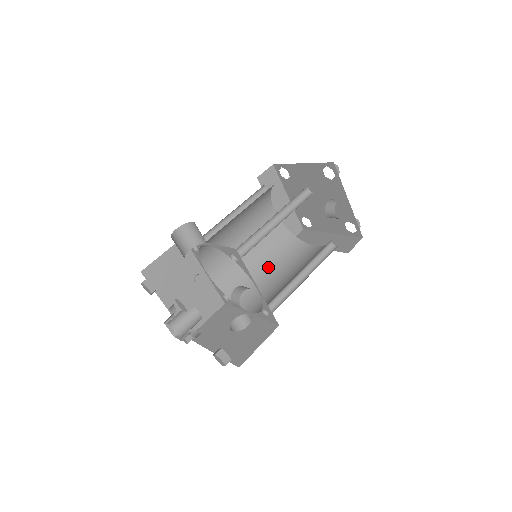
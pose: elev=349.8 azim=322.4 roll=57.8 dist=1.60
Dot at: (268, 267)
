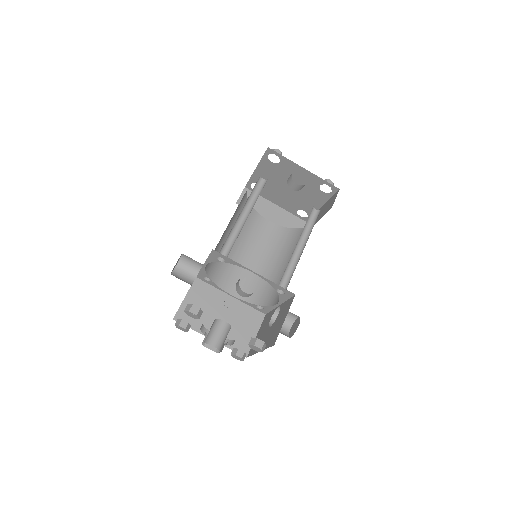
Dot at: (283, 264)
